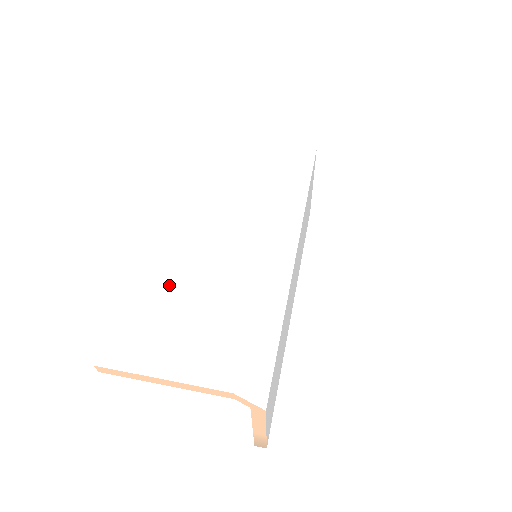
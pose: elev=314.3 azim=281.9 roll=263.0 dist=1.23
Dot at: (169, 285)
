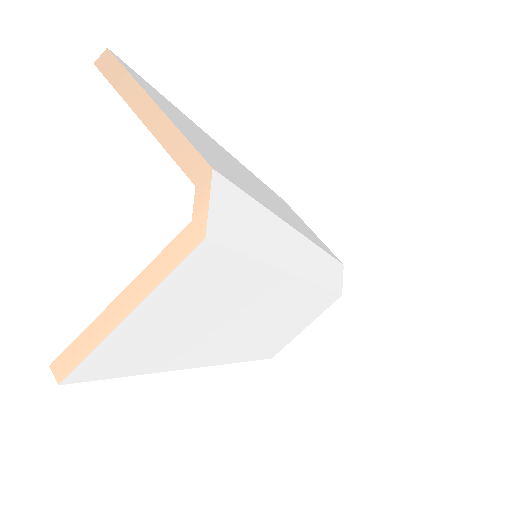
Dot at: (267, 341)
